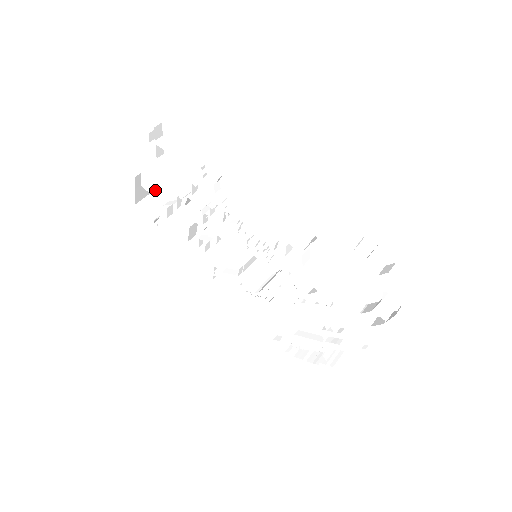
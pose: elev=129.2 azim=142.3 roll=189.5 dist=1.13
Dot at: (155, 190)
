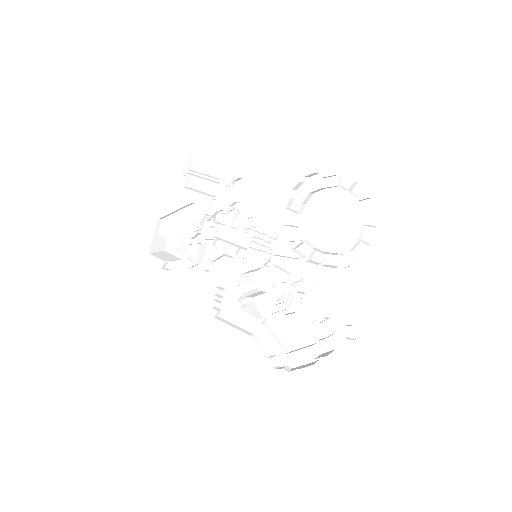
Dot at: (171, 231)
